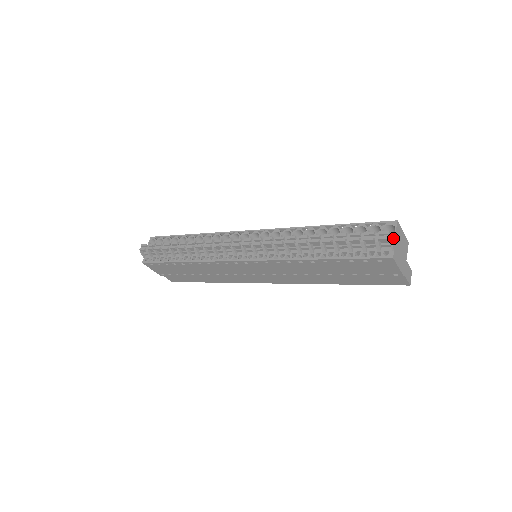
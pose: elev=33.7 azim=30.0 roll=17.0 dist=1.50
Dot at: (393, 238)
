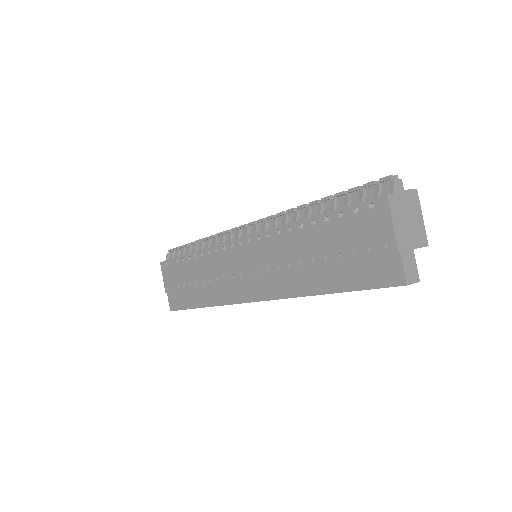
Dot at: (399, 184)
